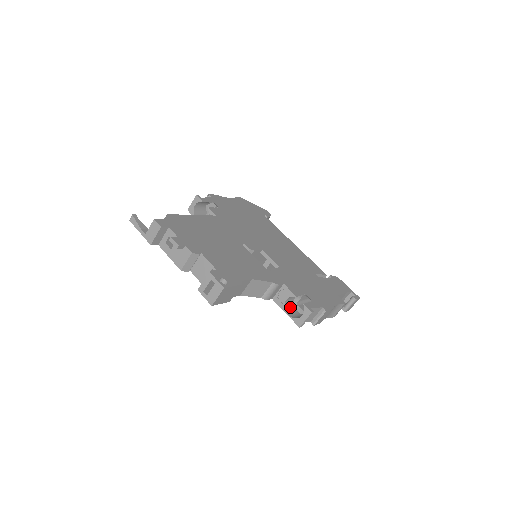
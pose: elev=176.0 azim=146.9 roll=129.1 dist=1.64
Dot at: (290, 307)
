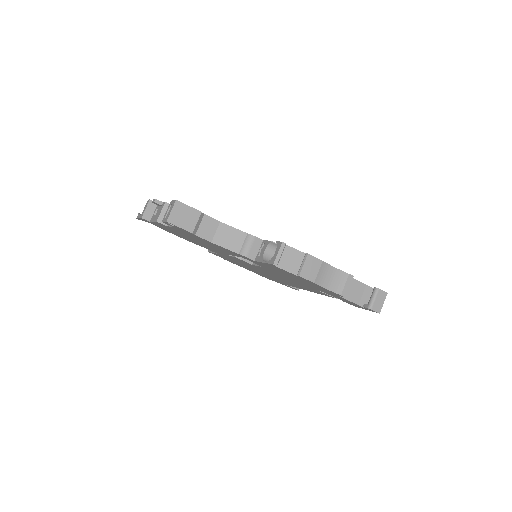
Dot at: occluded
